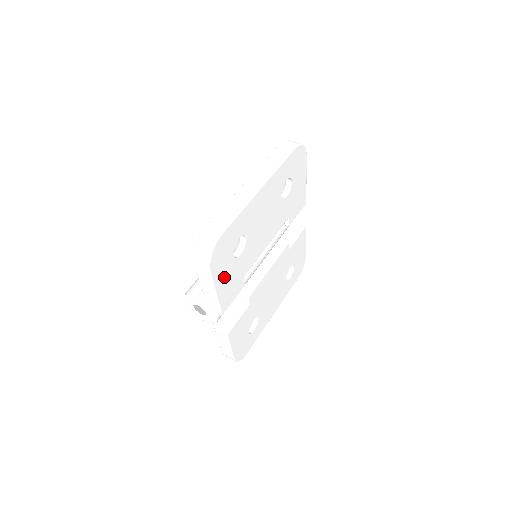
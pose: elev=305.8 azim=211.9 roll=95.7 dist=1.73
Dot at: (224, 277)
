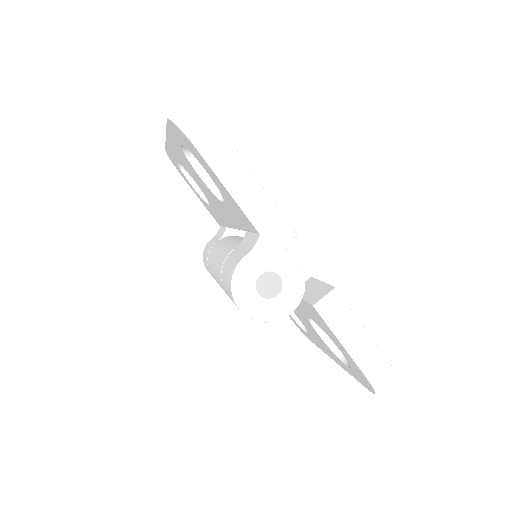
Dot at: occluded
